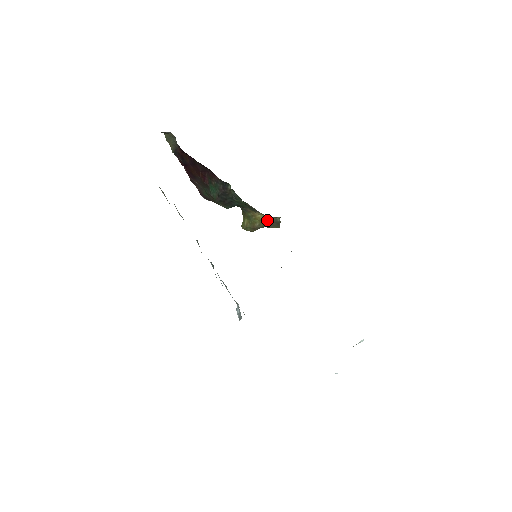
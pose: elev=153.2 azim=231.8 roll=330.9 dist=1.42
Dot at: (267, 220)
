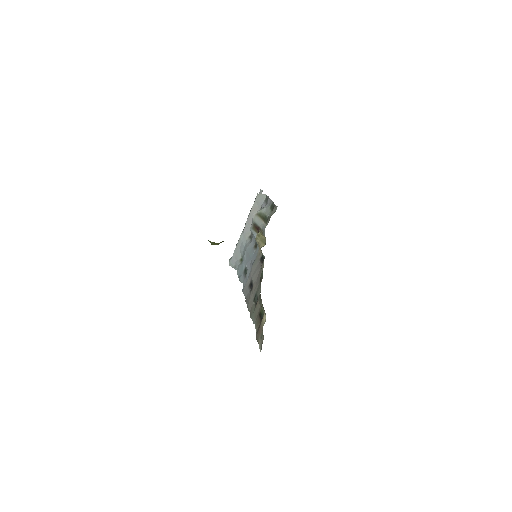
Dot at: occluded
